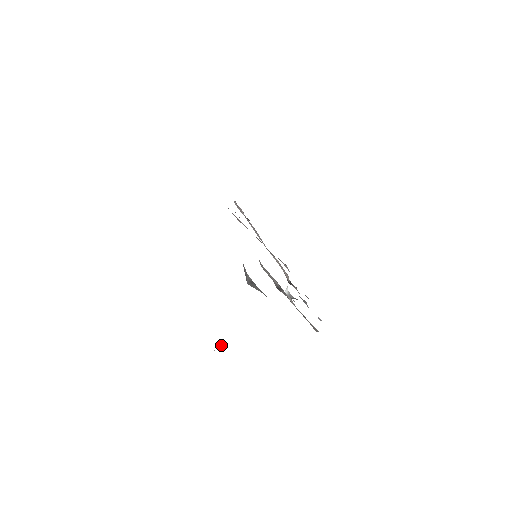
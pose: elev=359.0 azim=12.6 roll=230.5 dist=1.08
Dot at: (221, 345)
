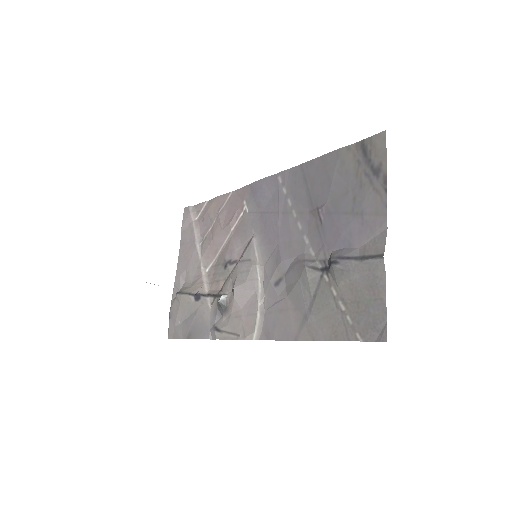
Dot at: occluded
